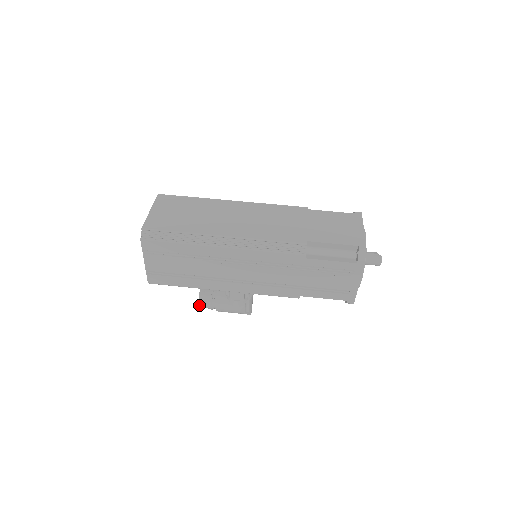
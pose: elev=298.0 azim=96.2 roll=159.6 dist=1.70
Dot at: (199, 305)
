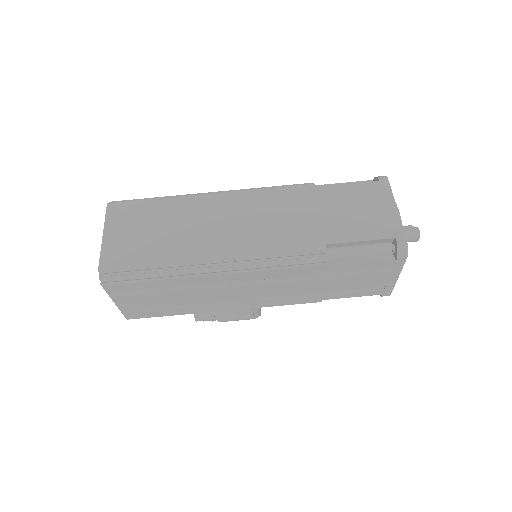
Dot at: (196, 321)
